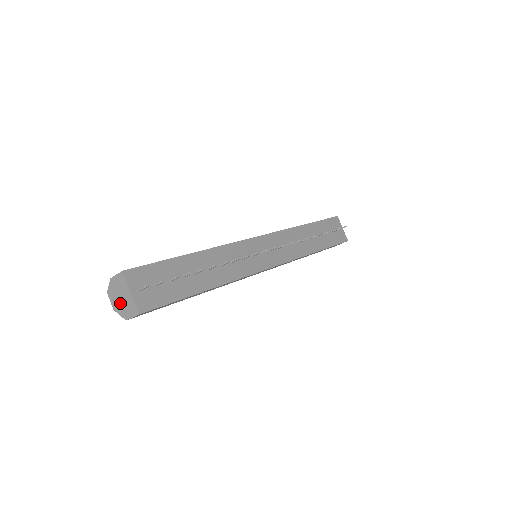
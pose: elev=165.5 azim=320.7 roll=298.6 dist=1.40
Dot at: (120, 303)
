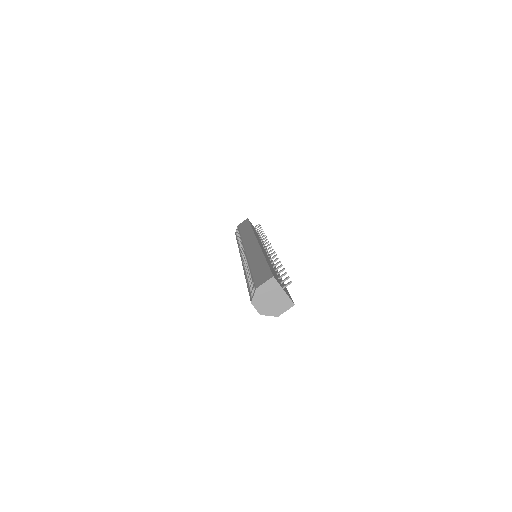
Dot at: (270, 305)
